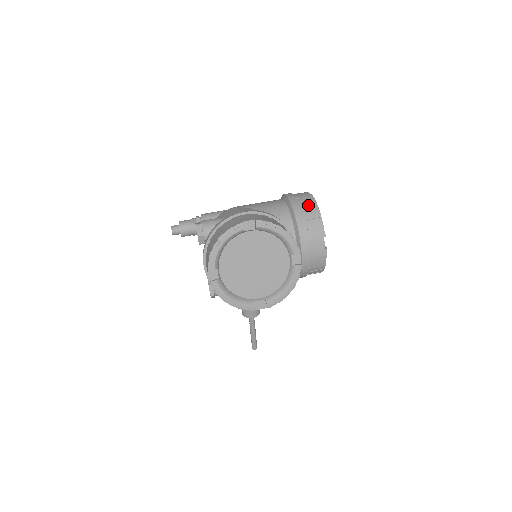
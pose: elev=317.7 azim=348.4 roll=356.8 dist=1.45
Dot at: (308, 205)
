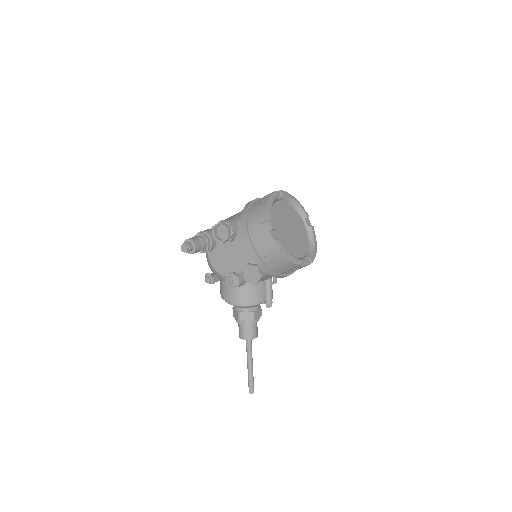
Dot at: occluded
